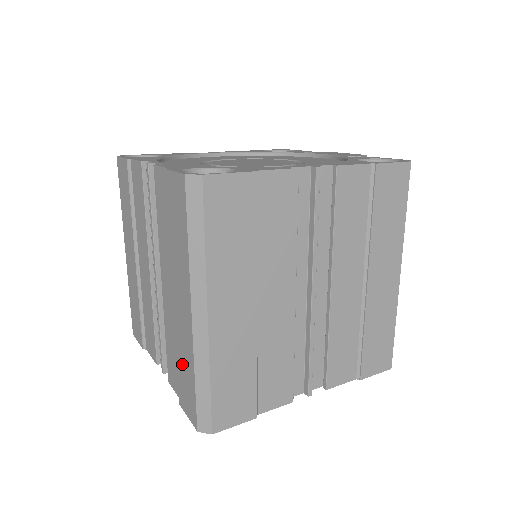
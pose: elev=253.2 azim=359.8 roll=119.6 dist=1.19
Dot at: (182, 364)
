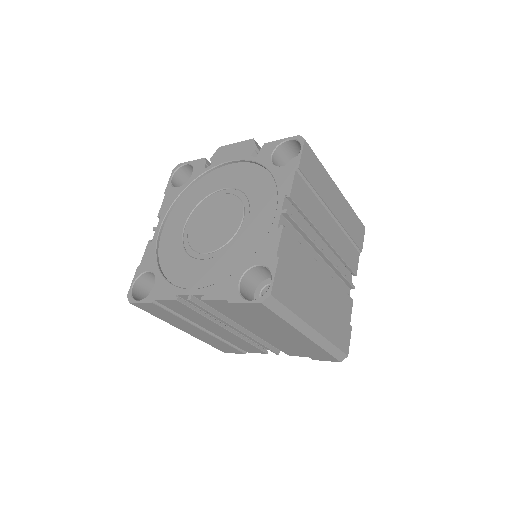
Dot at: (307, 350)
